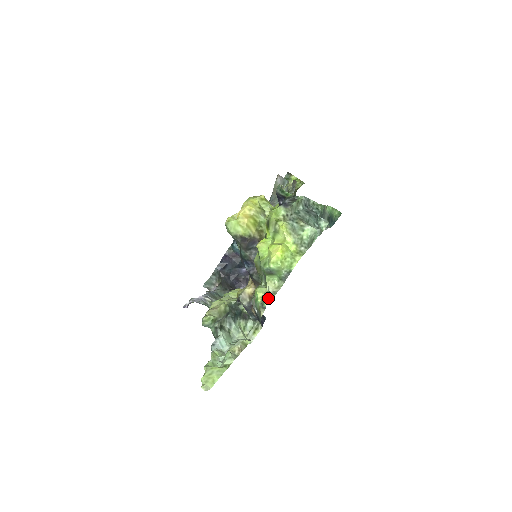
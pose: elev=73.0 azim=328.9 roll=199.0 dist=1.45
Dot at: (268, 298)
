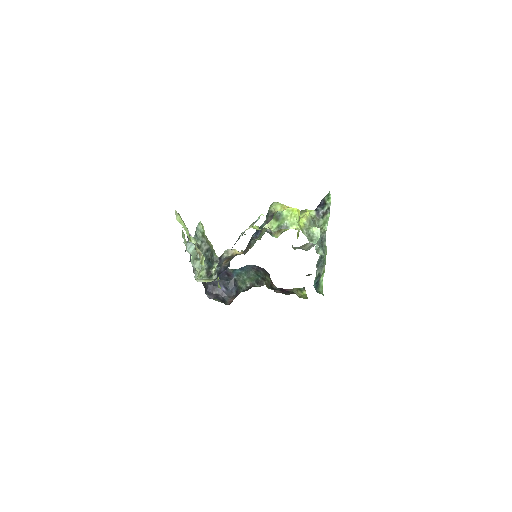
Dot at: occluded
